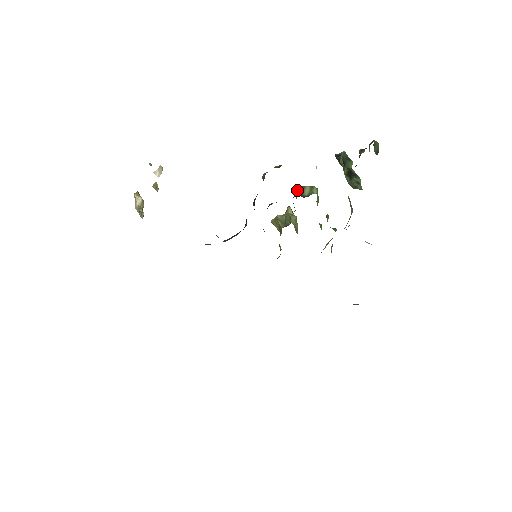
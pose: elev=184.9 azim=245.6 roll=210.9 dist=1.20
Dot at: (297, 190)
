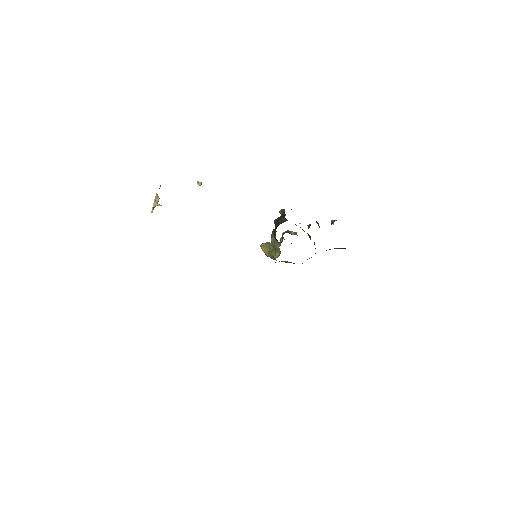
Dot at: (284, 232)
